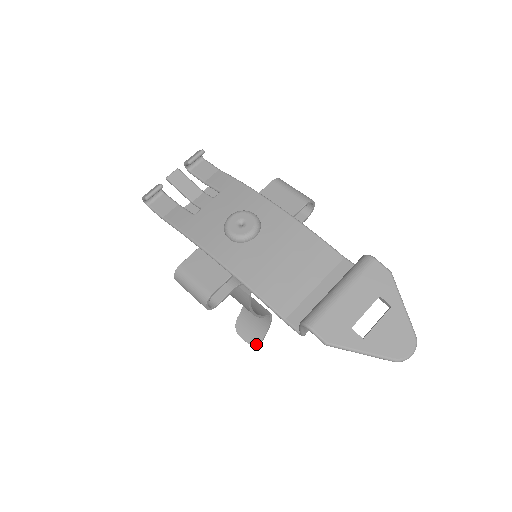
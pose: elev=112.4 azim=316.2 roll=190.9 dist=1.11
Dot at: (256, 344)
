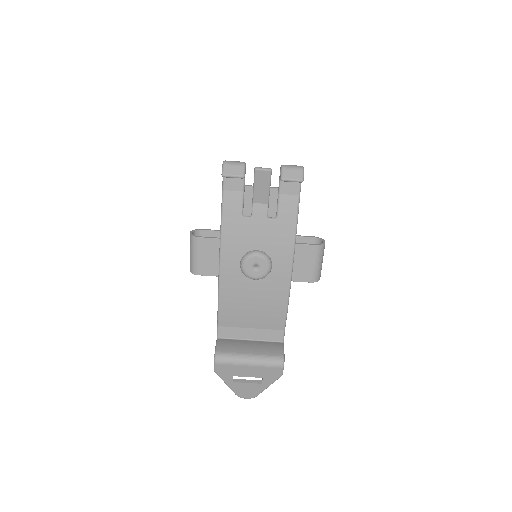
Dot at: occluded
